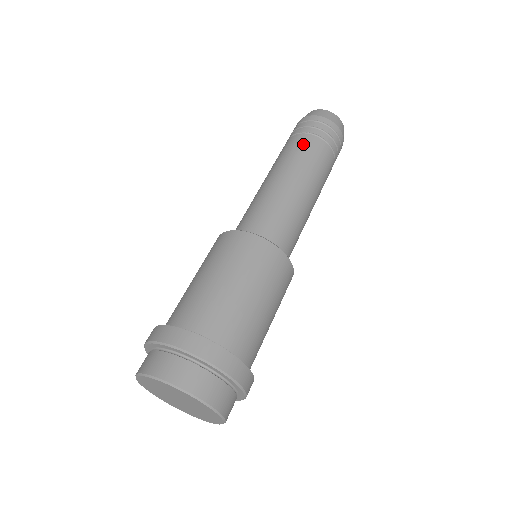
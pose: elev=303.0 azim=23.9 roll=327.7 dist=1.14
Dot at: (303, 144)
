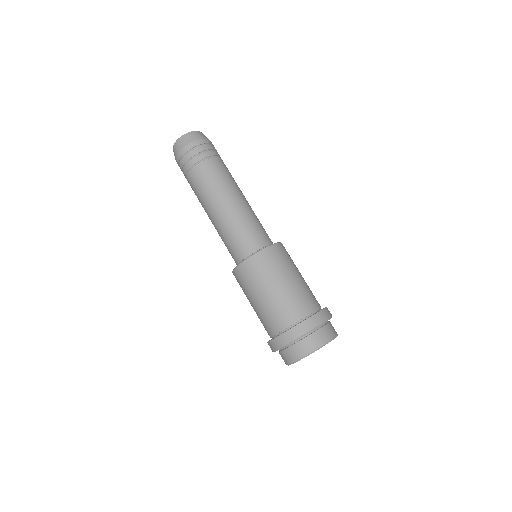
Dot at: (222, 167)
